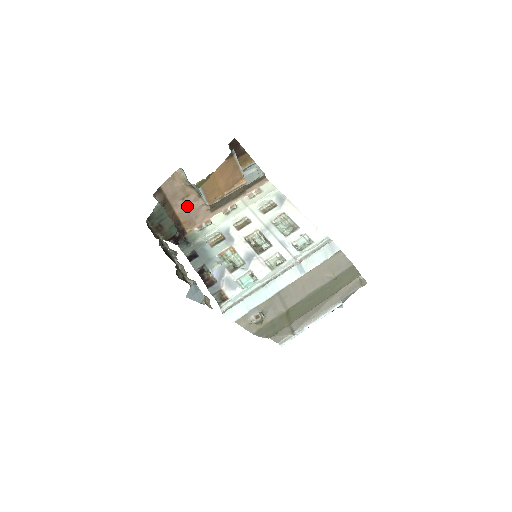
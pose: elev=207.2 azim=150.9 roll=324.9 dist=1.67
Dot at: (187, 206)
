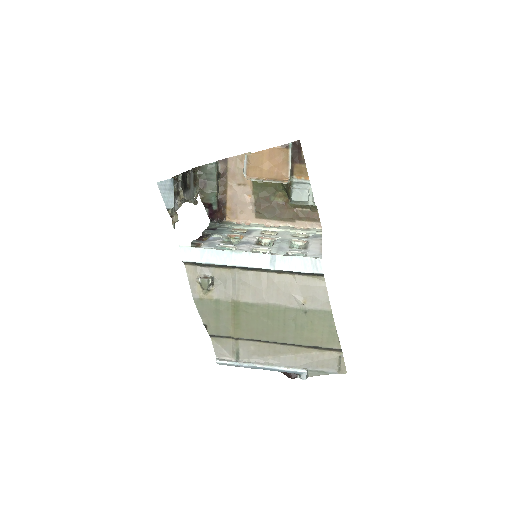
Dot at: (239, 194)
